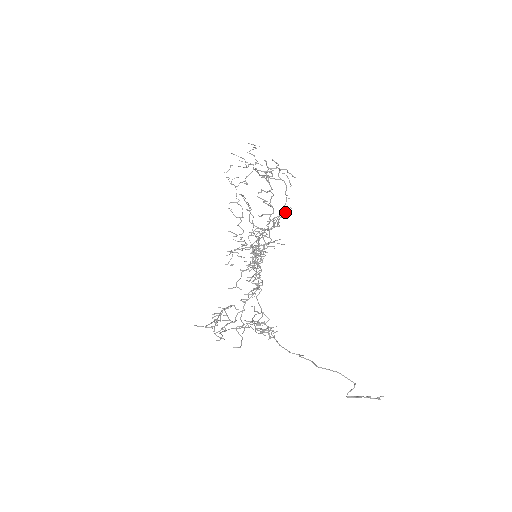
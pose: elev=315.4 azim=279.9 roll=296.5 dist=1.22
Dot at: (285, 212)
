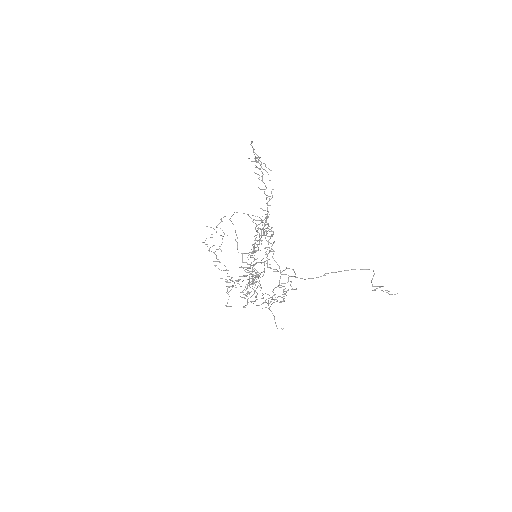
Dot at: (265, 230)
